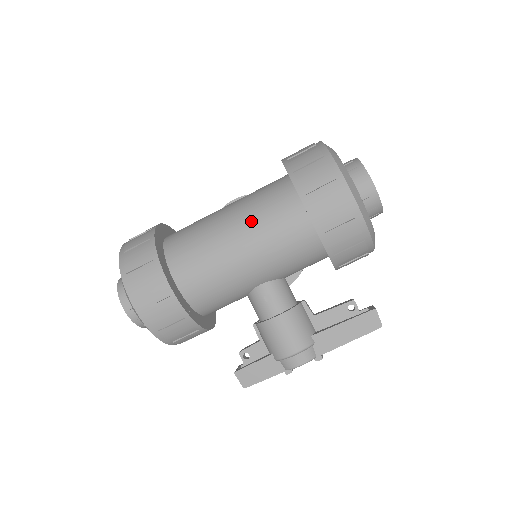
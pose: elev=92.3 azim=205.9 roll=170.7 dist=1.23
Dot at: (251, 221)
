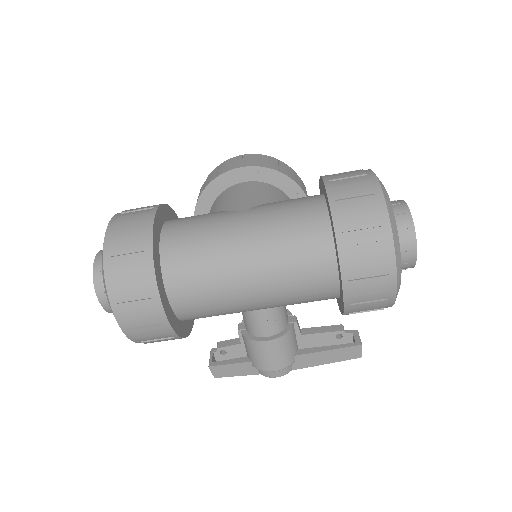
Dot at: (274, 265)
